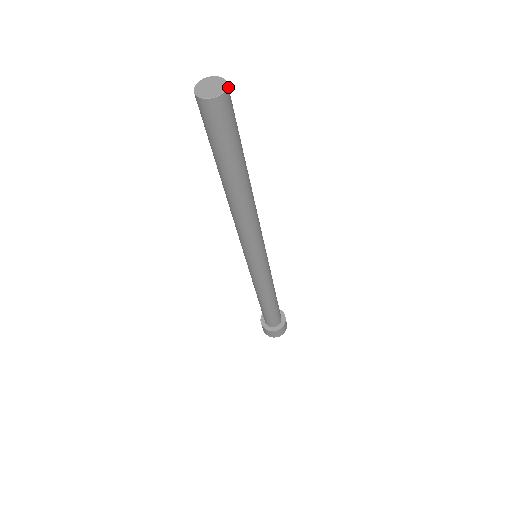
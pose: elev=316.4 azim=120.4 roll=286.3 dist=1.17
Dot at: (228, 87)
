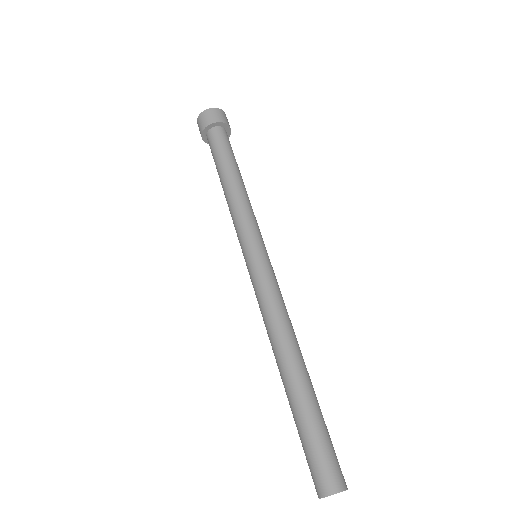
Dot at: (344, 487)
